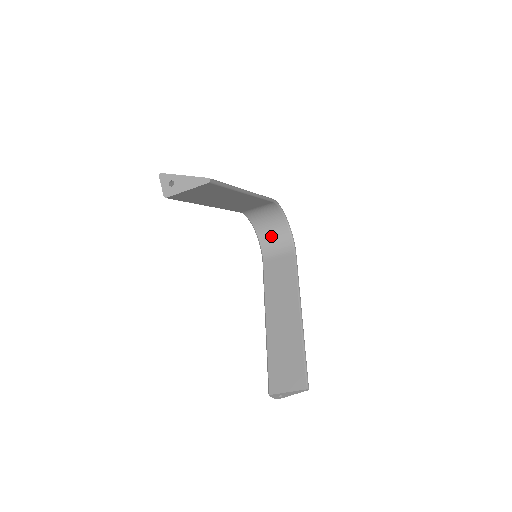
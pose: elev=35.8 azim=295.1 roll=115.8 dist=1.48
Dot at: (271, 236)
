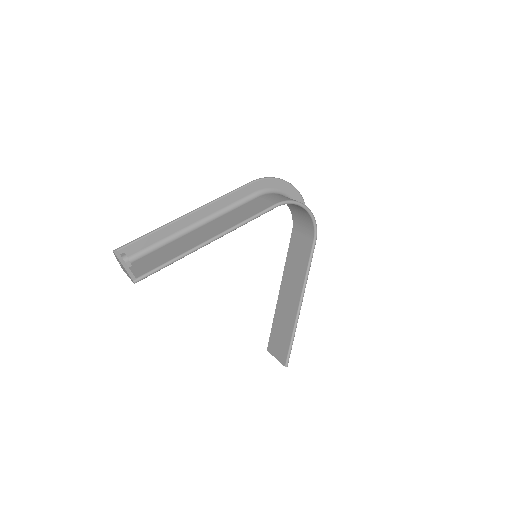
Dot at: (298, 212)
